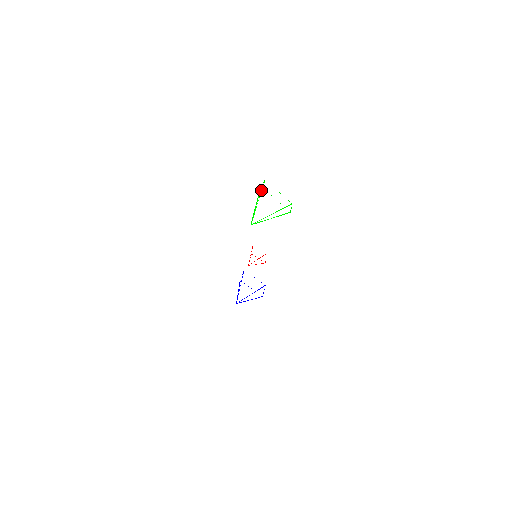
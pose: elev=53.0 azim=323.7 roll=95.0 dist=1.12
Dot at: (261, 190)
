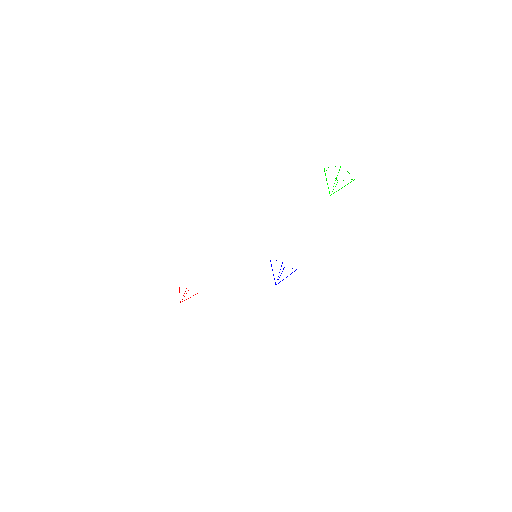
Dot at: (325, 174)
